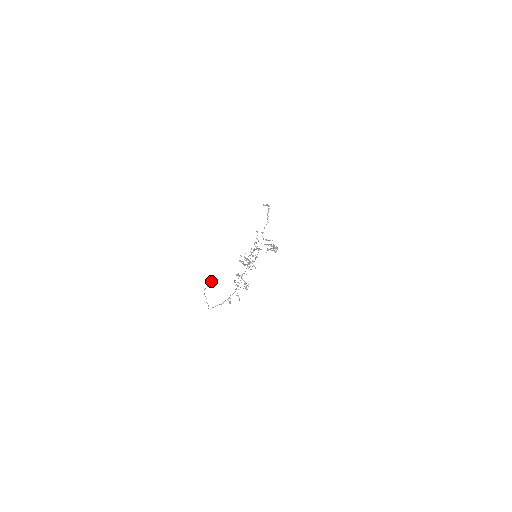
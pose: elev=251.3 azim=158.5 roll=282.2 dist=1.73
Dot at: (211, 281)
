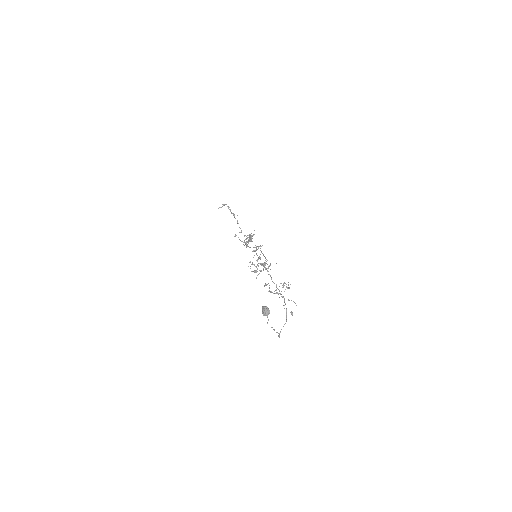
Dot at: (267, 310)
